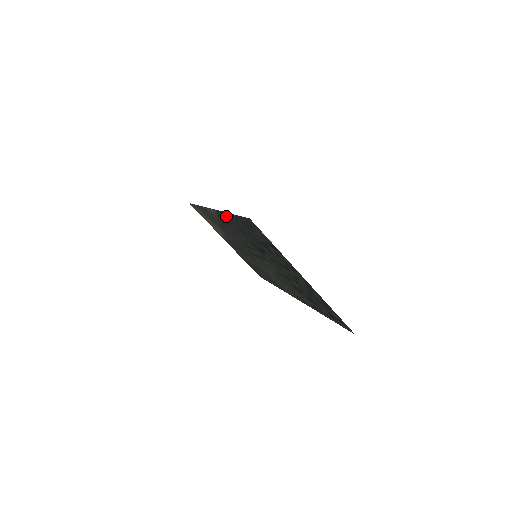
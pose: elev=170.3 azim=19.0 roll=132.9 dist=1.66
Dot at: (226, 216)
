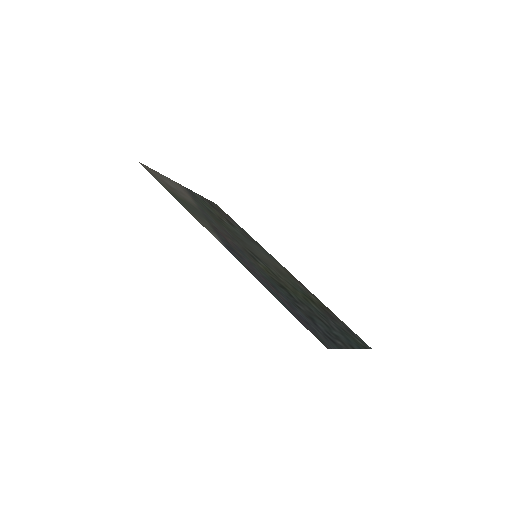
Dot at: (252, 273)
